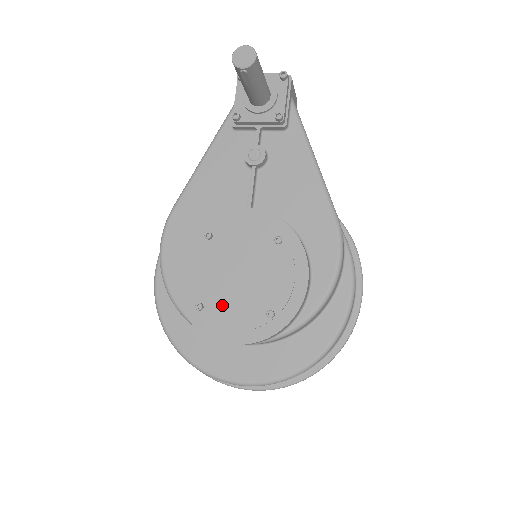
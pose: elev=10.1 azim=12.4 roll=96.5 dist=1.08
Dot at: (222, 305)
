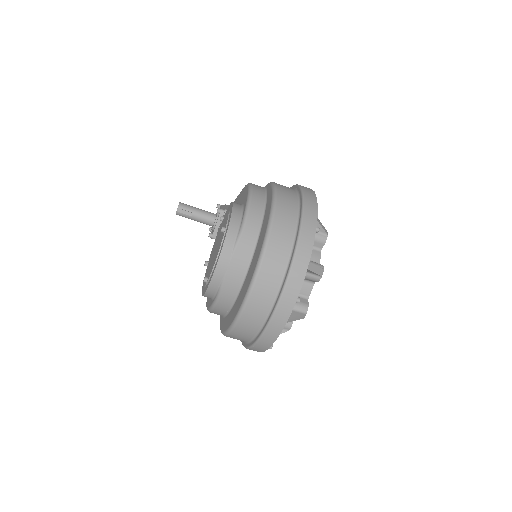
Dot at: (212, 264)
